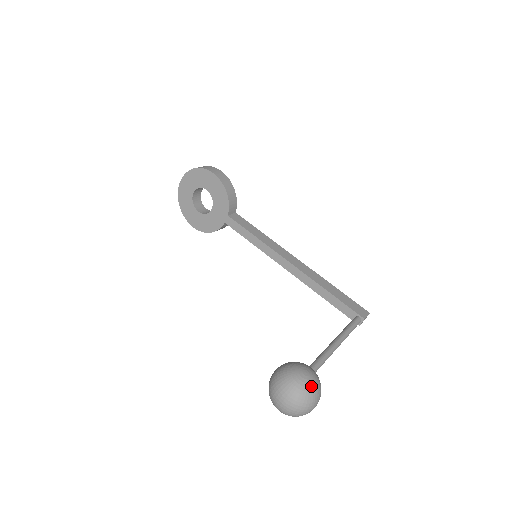
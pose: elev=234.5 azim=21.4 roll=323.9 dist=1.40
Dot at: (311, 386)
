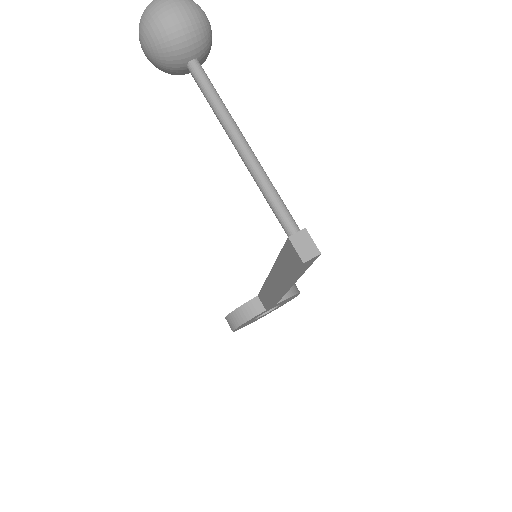
Dot at: (199, 6)
